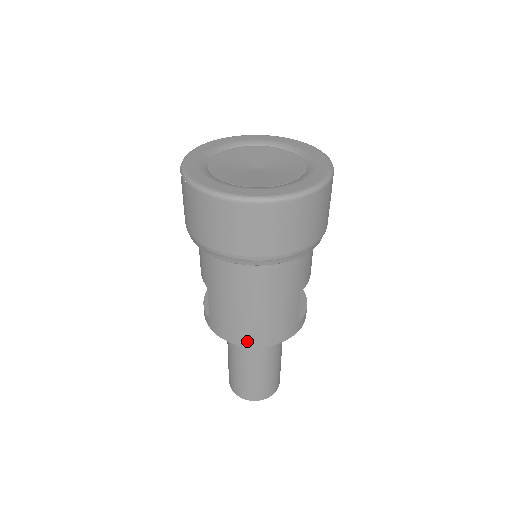
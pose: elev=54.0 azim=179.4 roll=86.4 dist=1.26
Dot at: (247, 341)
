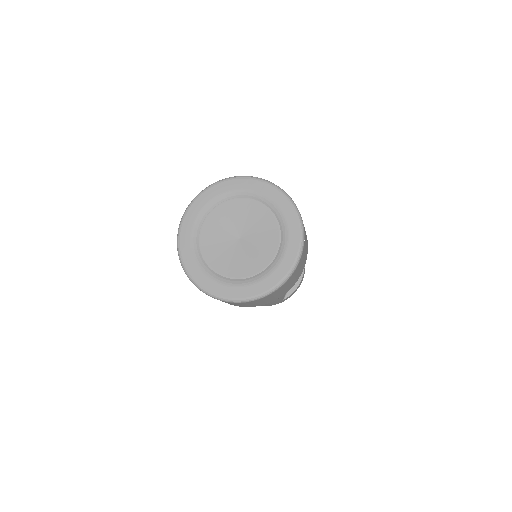
Dot at: occluded
